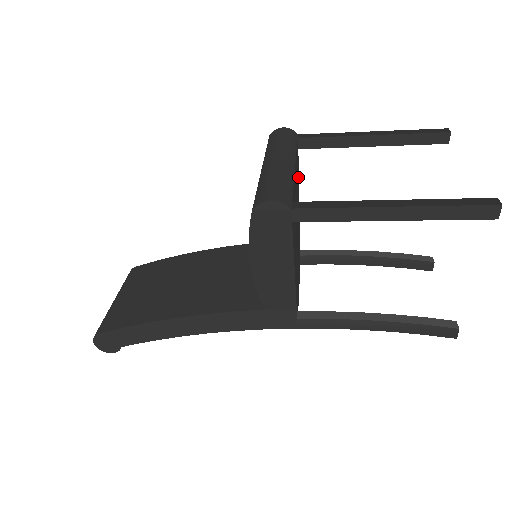
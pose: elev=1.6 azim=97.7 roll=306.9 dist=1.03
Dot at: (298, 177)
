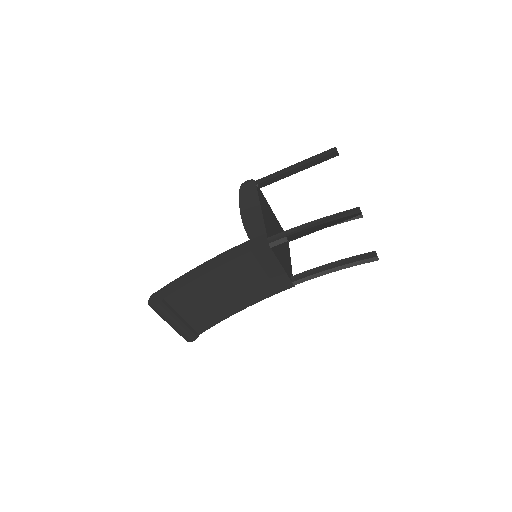
Dot at: (287, 247)
